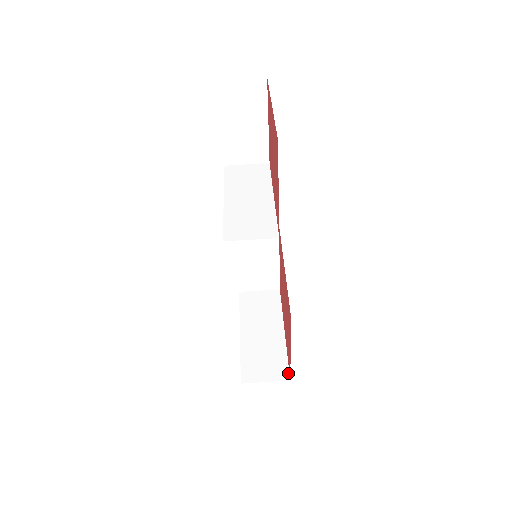
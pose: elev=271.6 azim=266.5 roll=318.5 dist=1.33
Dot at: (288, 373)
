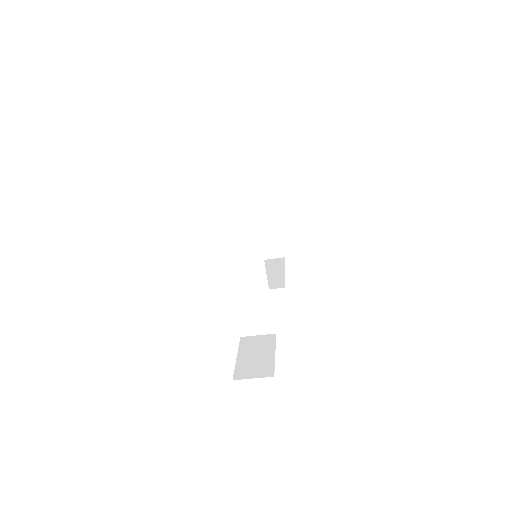
Dot at: (283, 252)
